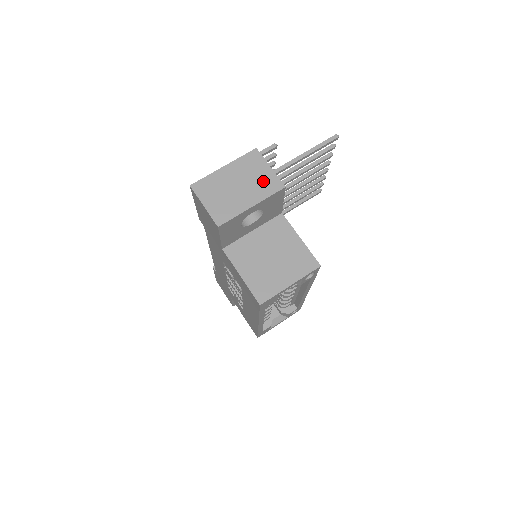
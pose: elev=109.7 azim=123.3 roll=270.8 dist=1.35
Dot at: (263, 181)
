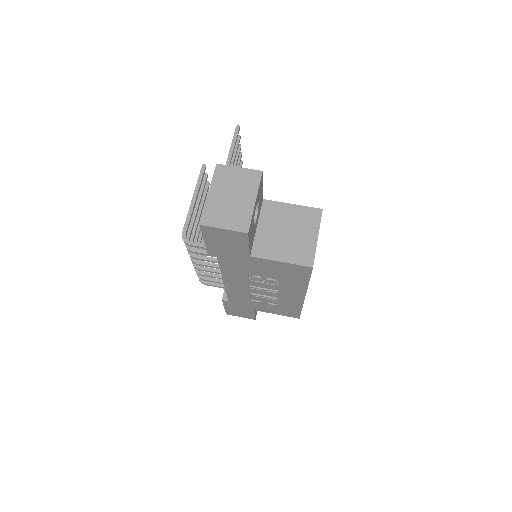
Dot at: (244, 180)
